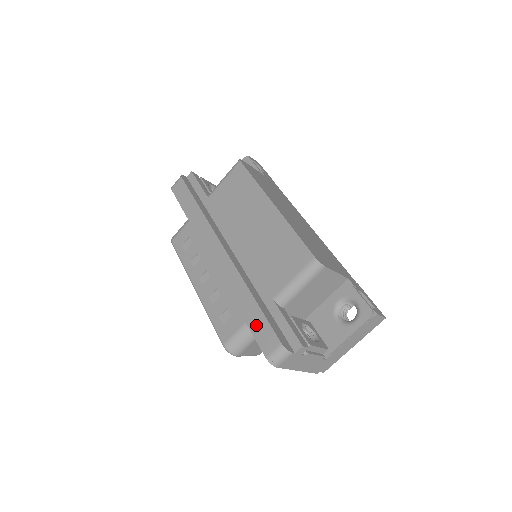
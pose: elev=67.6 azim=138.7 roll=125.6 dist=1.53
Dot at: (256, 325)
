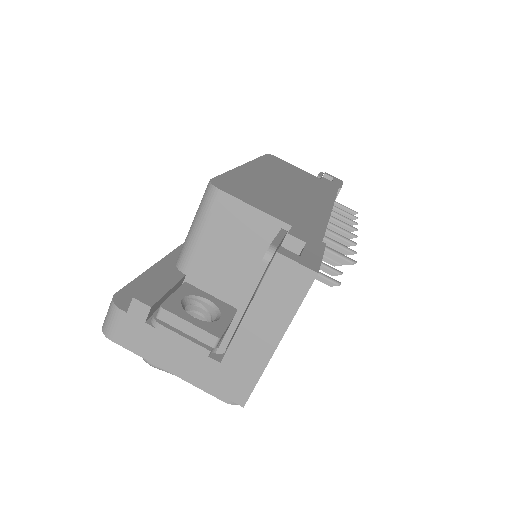
Dot at: occluded
